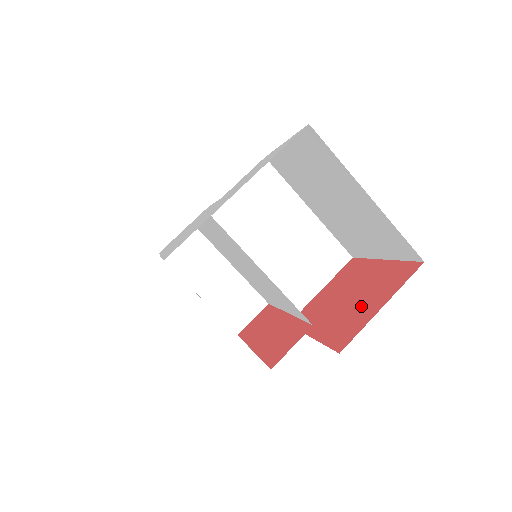
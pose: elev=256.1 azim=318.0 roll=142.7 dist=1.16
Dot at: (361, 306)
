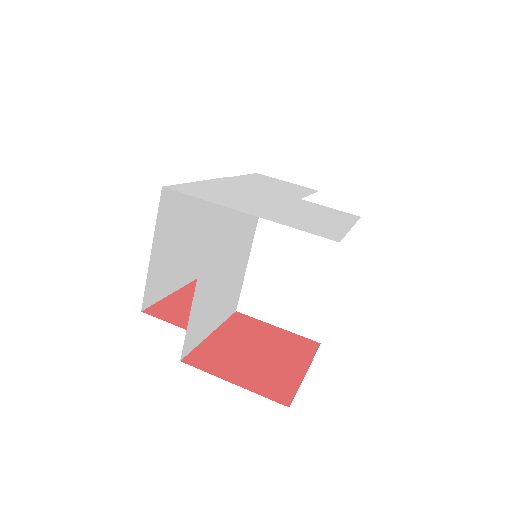
Dot at: (240, 365)
